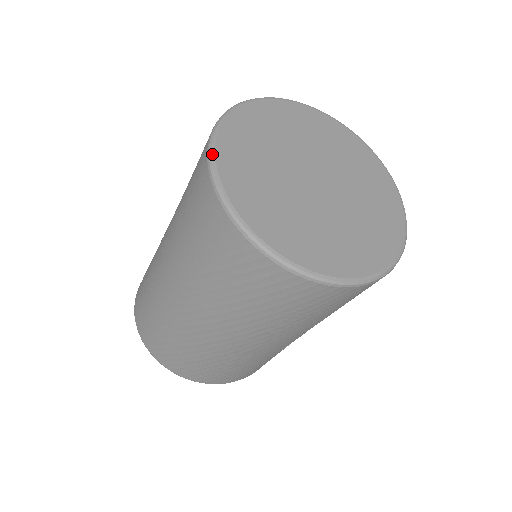
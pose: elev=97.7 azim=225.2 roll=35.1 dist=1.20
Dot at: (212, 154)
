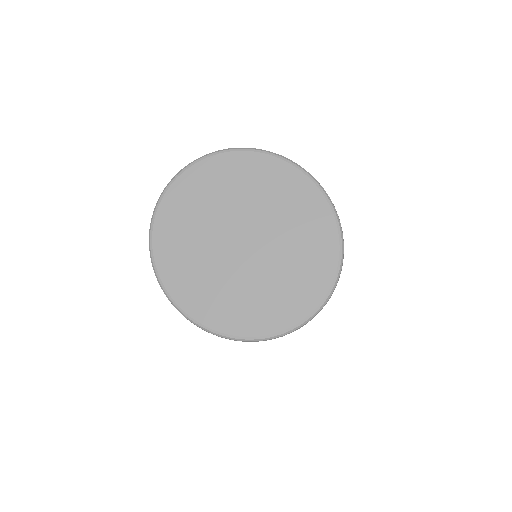
Dot at: (190, 320)
